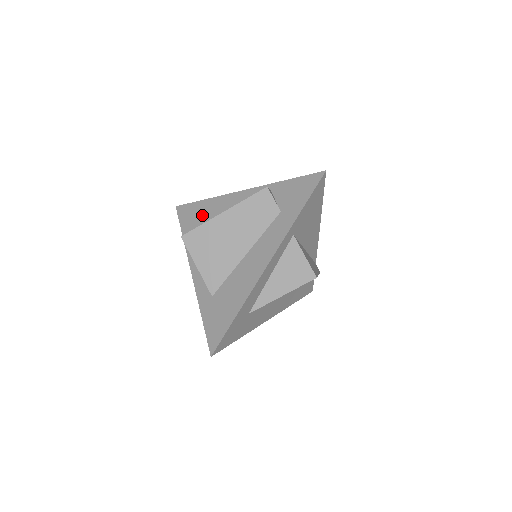
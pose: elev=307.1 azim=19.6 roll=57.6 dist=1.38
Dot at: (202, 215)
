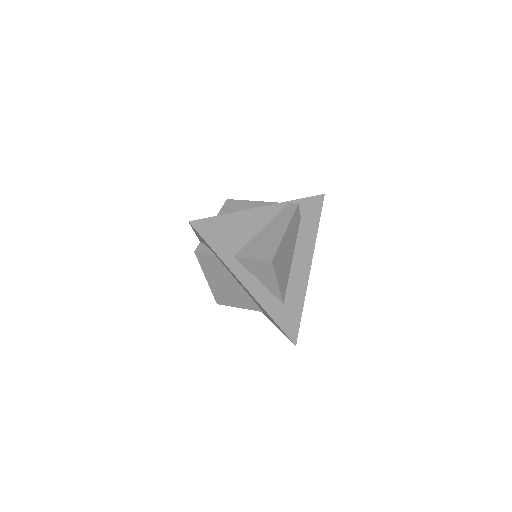
Dot at: occluded
